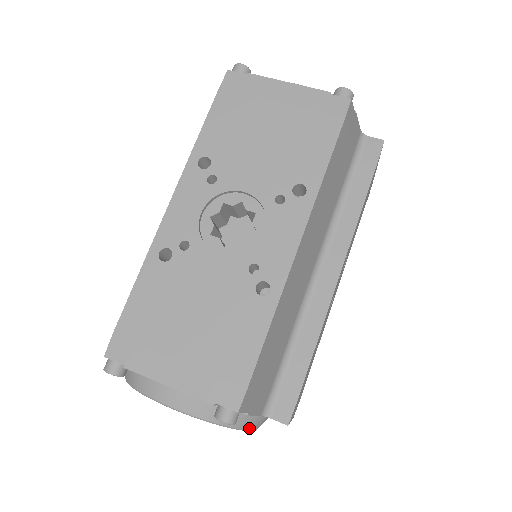
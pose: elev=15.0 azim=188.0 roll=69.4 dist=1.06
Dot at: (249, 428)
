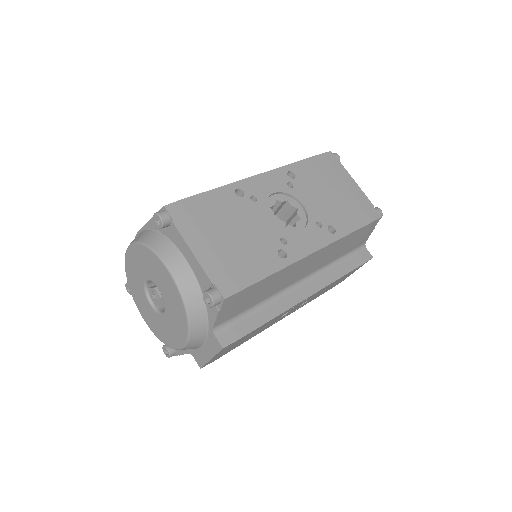
Dot at: (192, 334)
